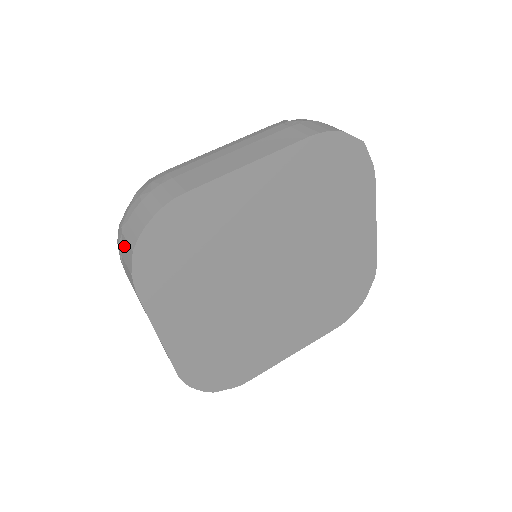
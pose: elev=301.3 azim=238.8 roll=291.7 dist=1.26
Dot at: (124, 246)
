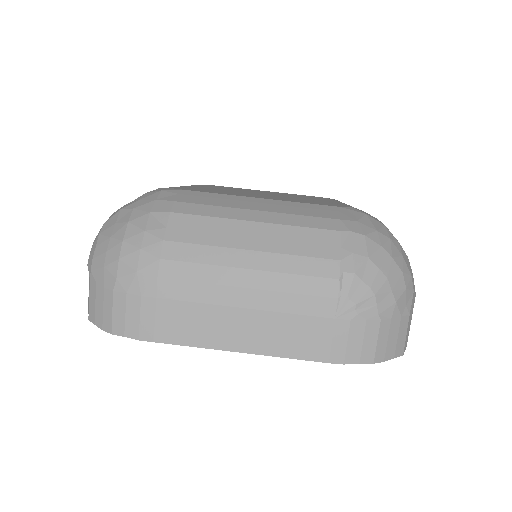
Dot at: occluded
